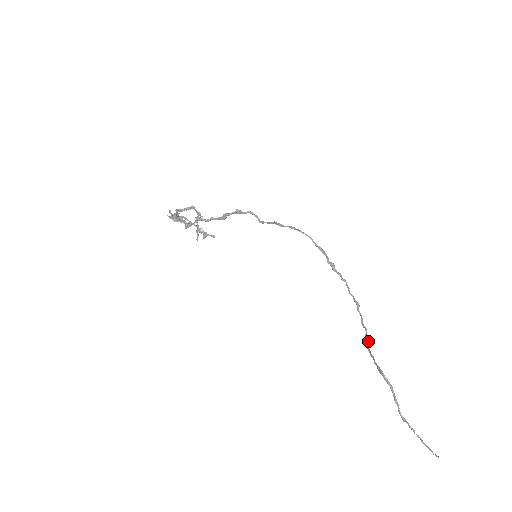
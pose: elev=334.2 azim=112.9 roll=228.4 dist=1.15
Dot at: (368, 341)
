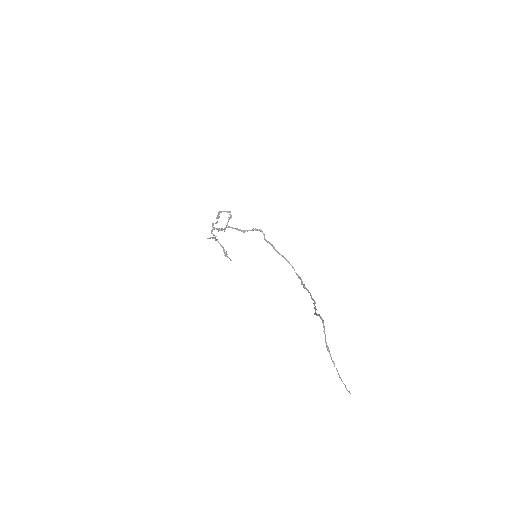
Dot at: (315, 312)
